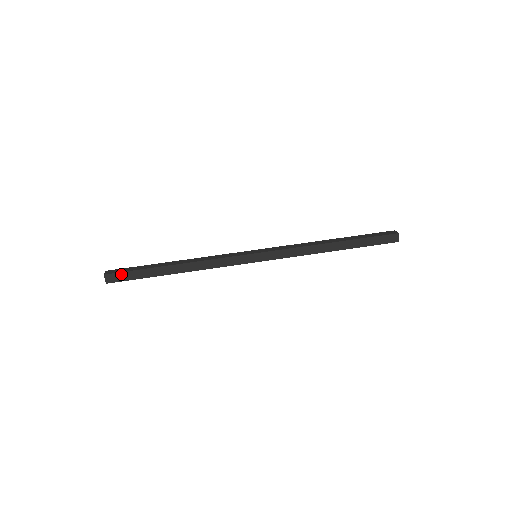
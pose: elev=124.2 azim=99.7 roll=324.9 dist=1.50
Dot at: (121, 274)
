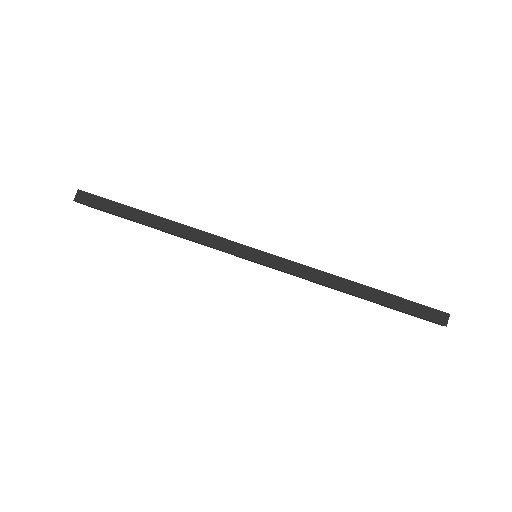
Dot at: (93, 207)
